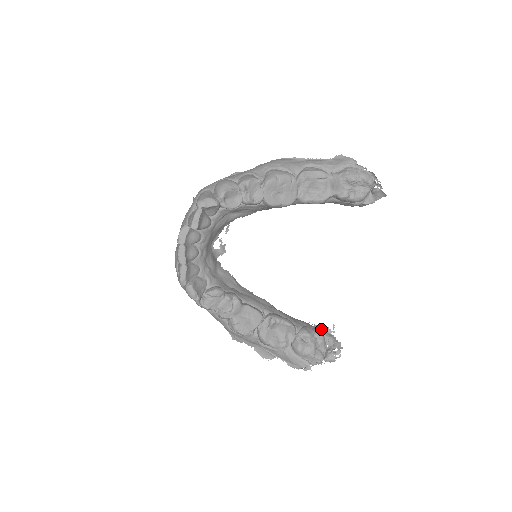
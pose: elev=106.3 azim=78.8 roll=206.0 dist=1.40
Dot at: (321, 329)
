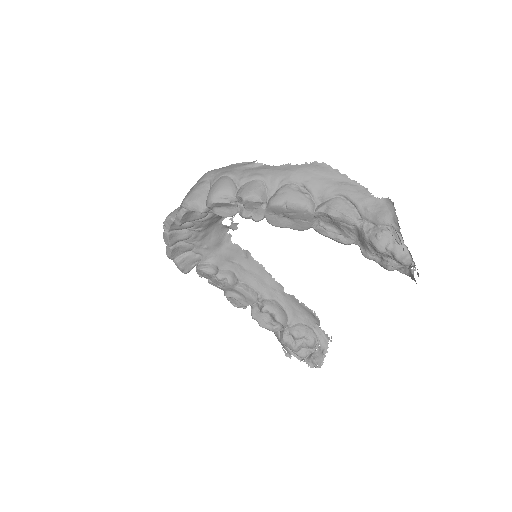
Dot at: (319, 332)
